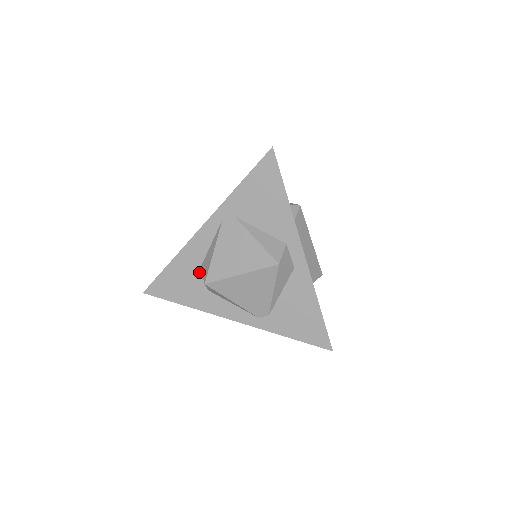
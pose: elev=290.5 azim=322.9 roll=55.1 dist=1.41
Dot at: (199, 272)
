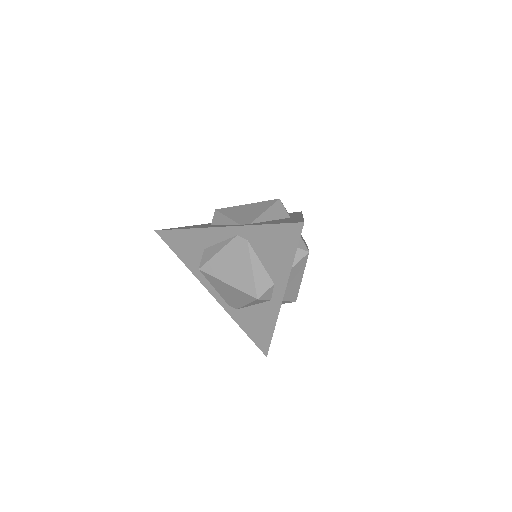
Dot at: (202, 251)
